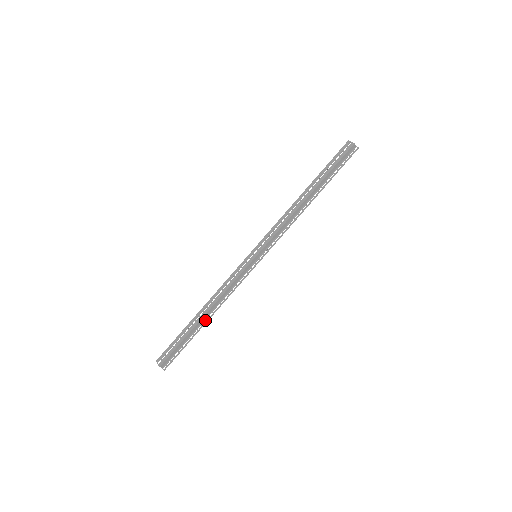
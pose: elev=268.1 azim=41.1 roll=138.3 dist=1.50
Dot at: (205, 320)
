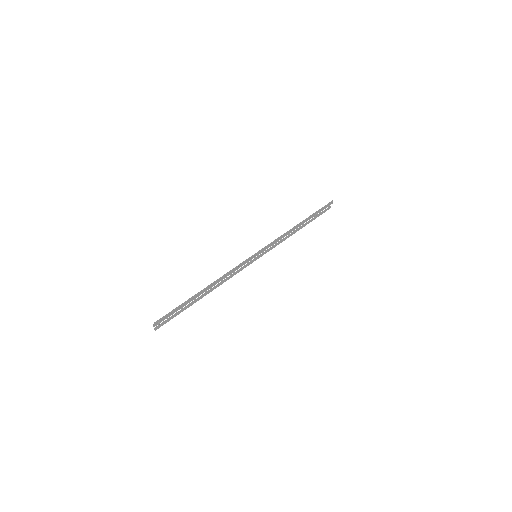
Dot at: (204, 291)
